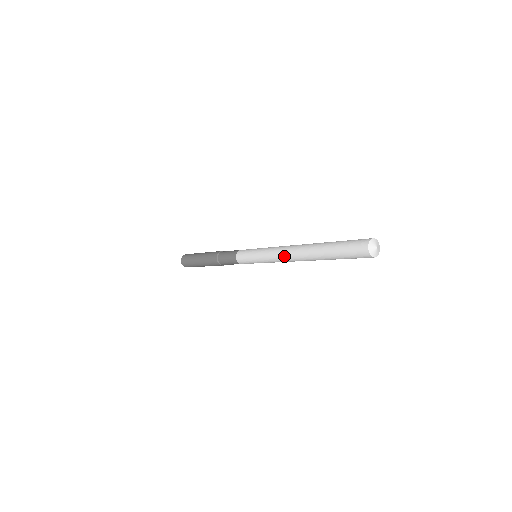
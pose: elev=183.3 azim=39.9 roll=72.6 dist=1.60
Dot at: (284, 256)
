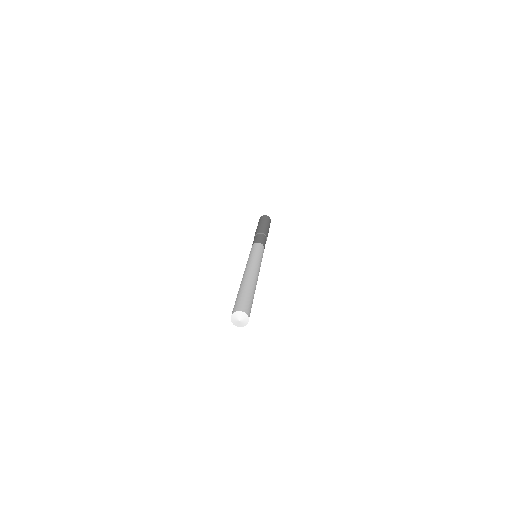
Dot at: (245, 270)
